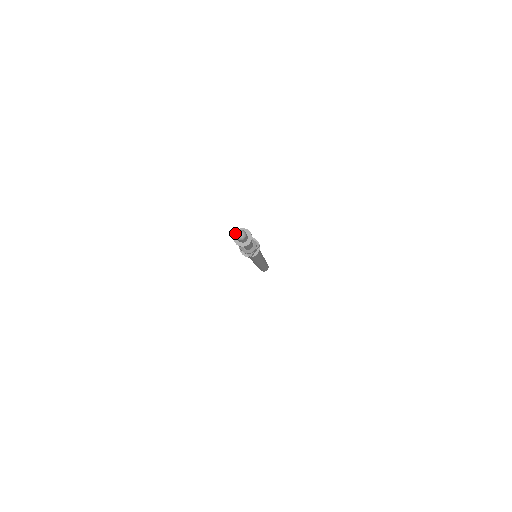
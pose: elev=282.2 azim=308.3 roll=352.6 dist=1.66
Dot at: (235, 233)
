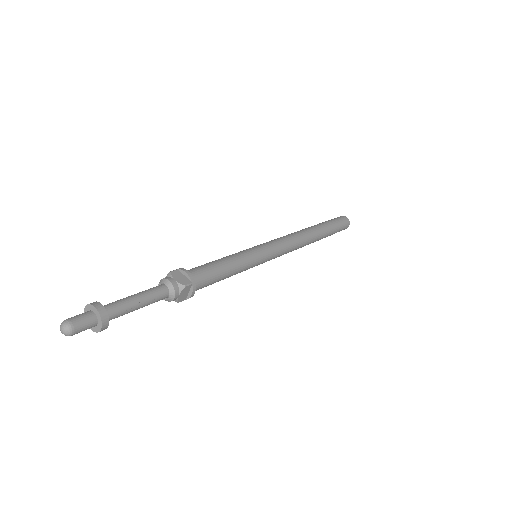
Dot at: (84, 310)
